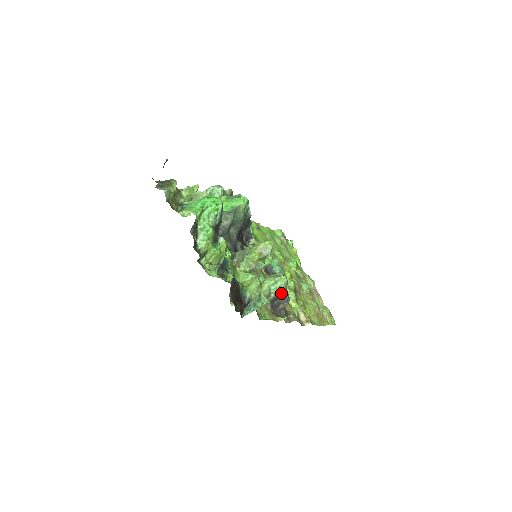
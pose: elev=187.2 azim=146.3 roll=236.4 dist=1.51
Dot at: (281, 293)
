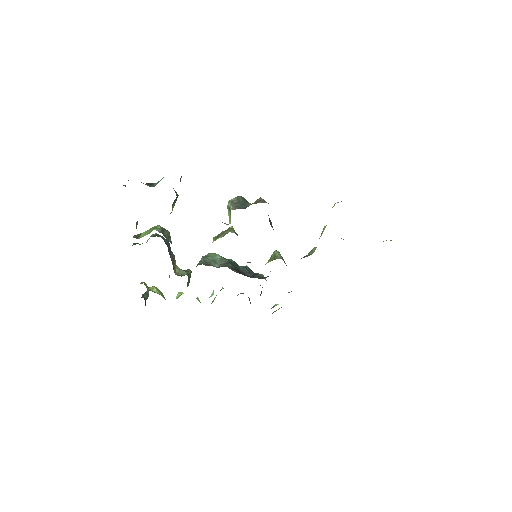
Dot at: (236, 199)
